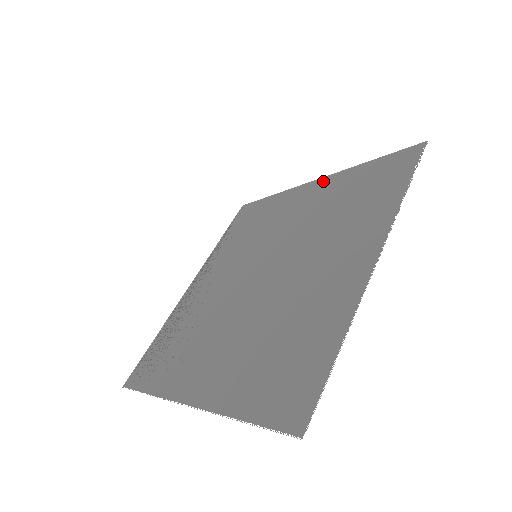
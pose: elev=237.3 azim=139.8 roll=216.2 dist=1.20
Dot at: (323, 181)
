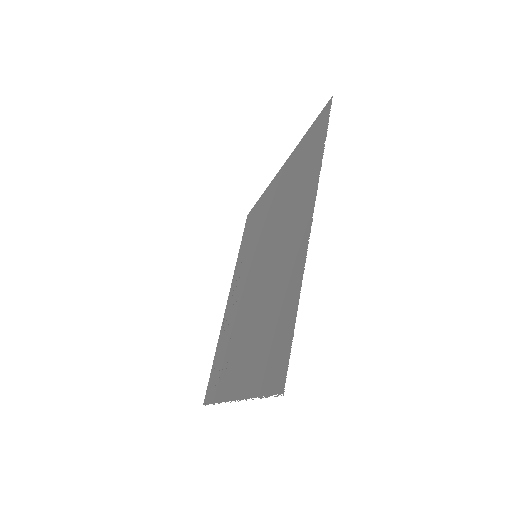
Dot at: (284, 167)
